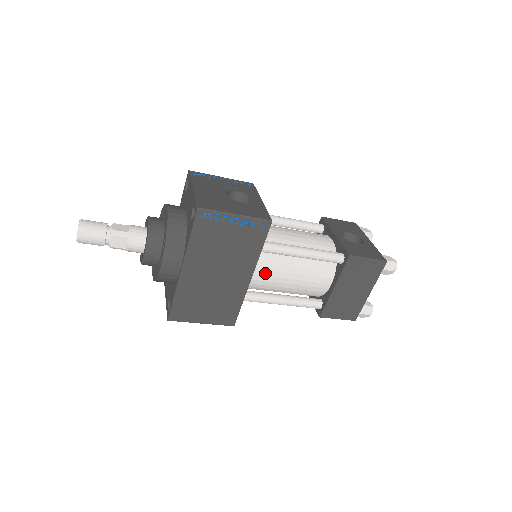
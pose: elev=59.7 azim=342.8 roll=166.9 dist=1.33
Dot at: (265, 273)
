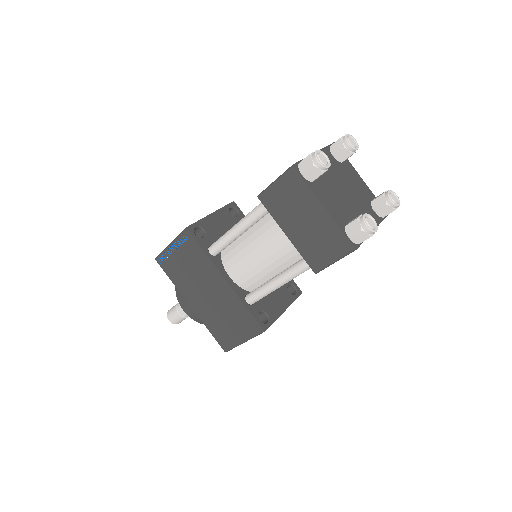
Dot at: (236, 268)
